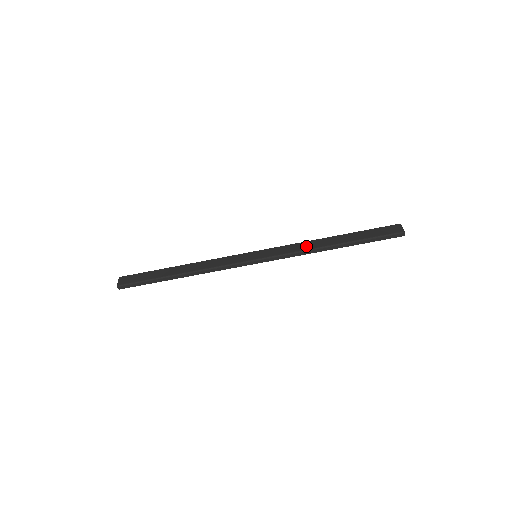
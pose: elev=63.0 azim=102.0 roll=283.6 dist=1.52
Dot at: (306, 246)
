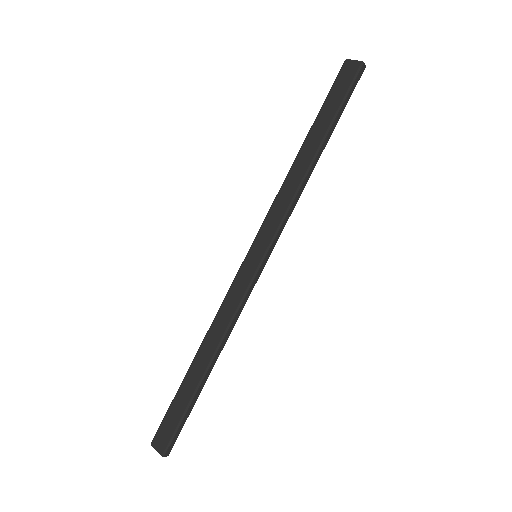
Dot at: (291, 188)
